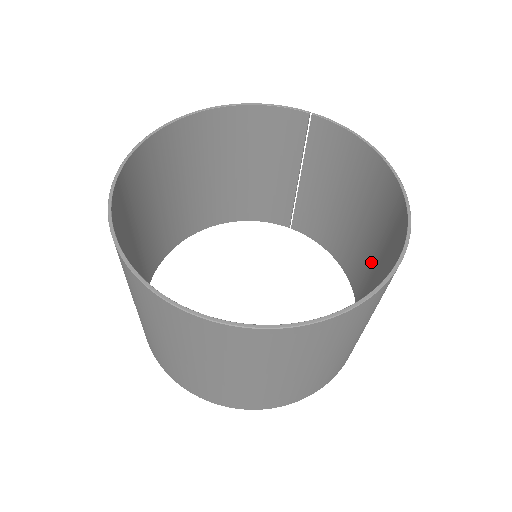
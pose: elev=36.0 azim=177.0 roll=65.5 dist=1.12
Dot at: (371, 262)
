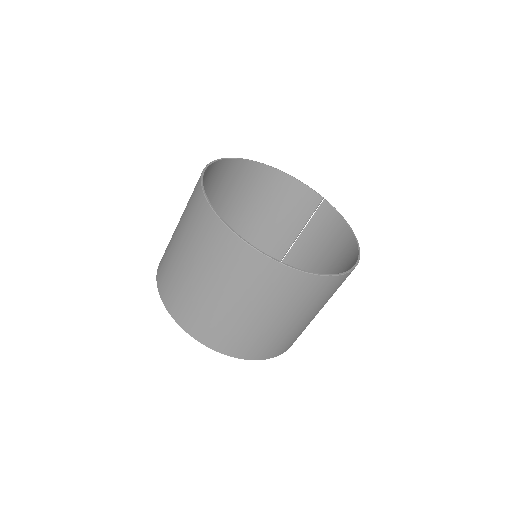
Dot at: occluded
